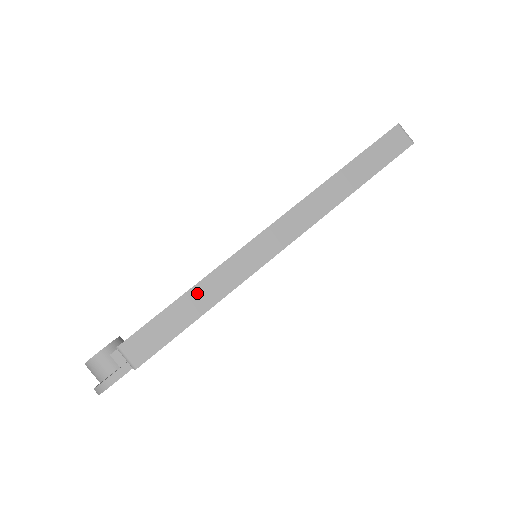
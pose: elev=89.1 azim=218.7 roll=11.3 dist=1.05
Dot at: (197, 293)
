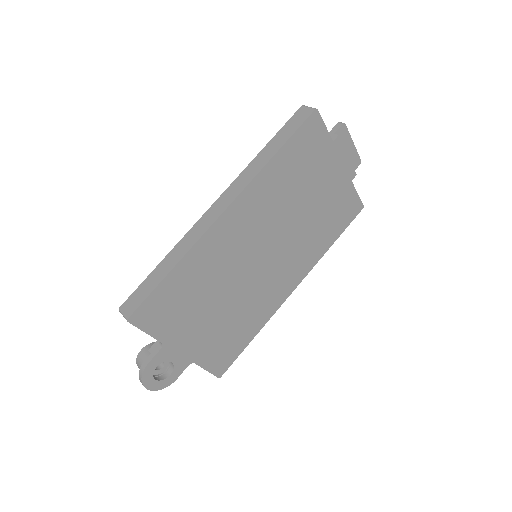
Dot at: (167, 260)
